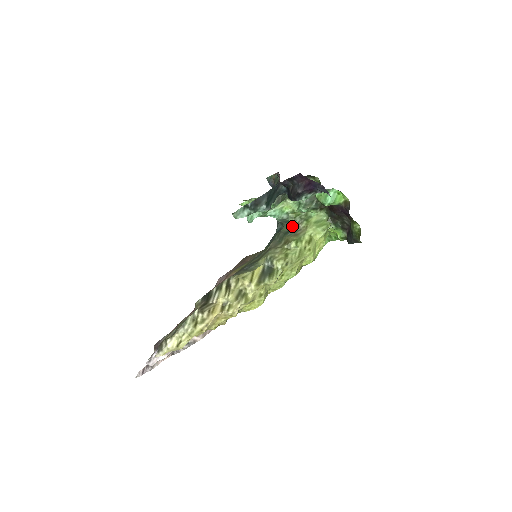
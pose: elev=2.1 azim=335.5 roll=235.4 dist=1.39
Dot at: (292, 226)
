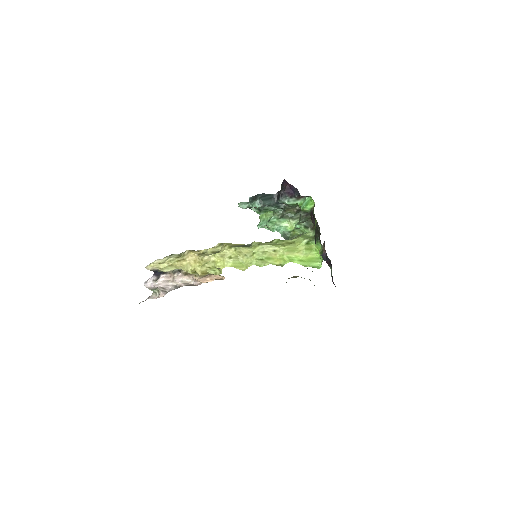
Dot at: occluded
